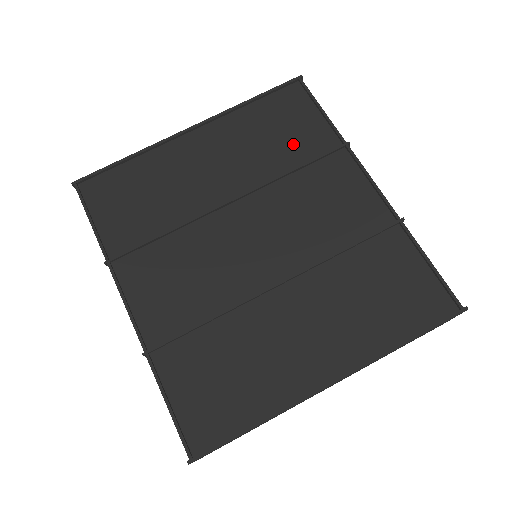
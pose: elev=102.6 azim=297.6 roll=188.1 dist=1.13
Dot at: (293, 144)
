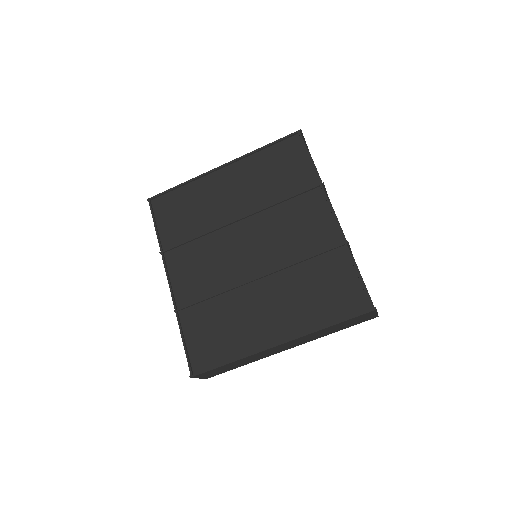
Dot at: (286, 182)
